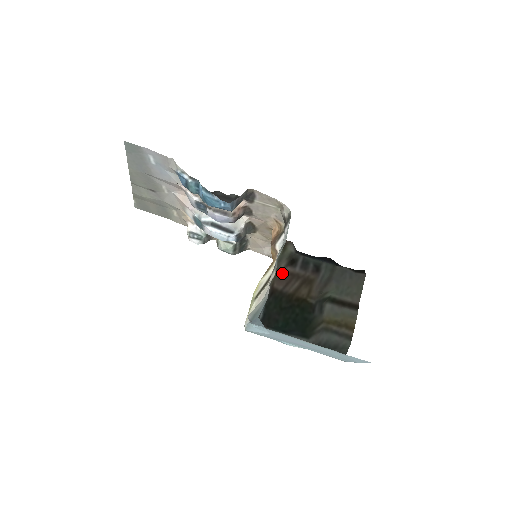
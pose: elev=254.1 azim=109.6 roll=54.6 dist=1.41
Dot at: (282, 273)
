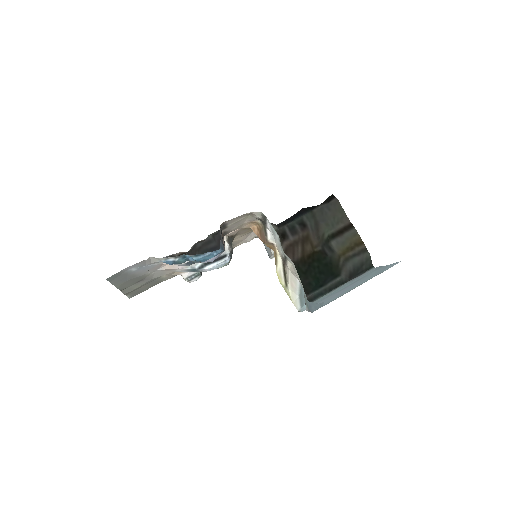
Dot at: (284, 250)
